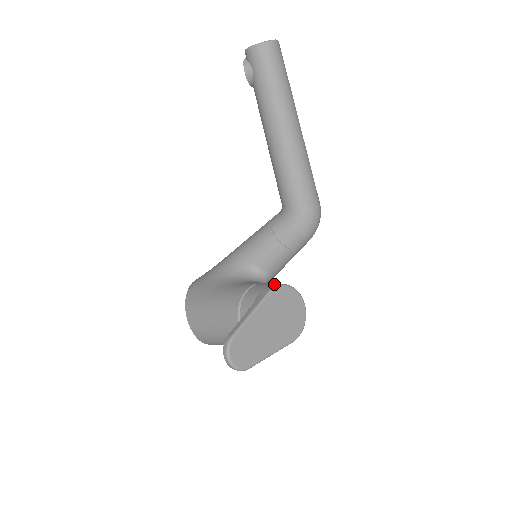
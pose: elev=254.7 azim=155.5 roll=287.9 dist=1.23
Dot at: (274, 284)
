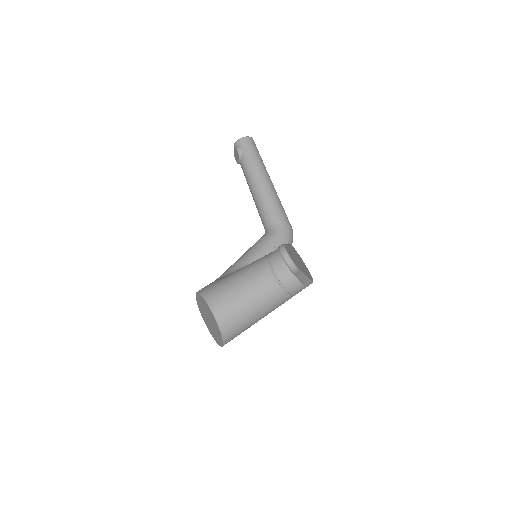
Dot at: occluded
